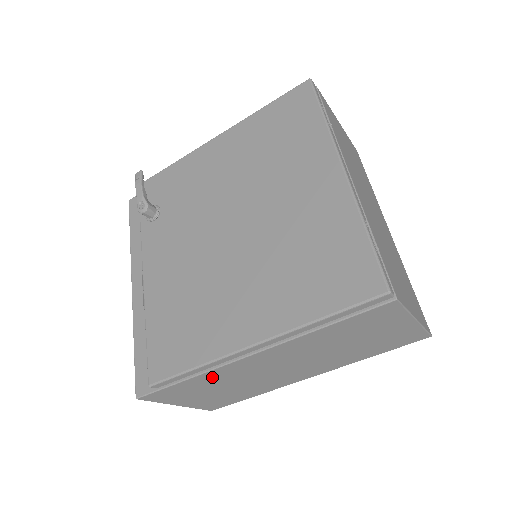
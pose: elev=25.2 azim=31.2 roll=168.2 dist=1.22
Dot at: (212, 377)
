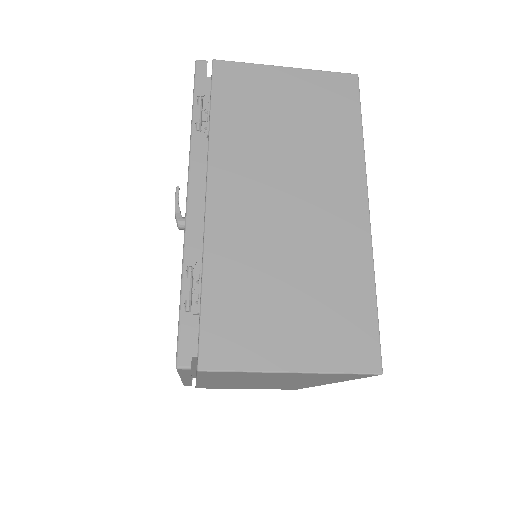
Dot at: (213, 385)
